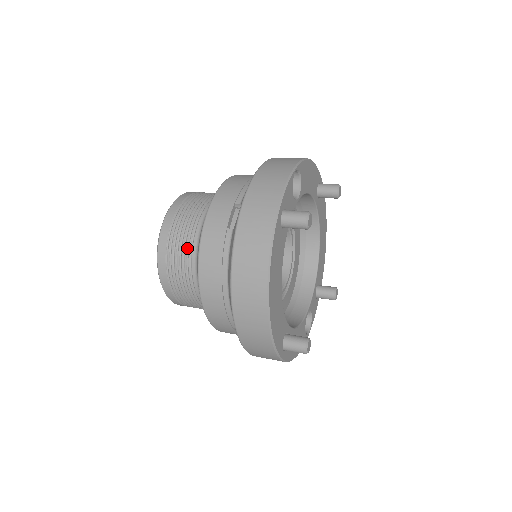
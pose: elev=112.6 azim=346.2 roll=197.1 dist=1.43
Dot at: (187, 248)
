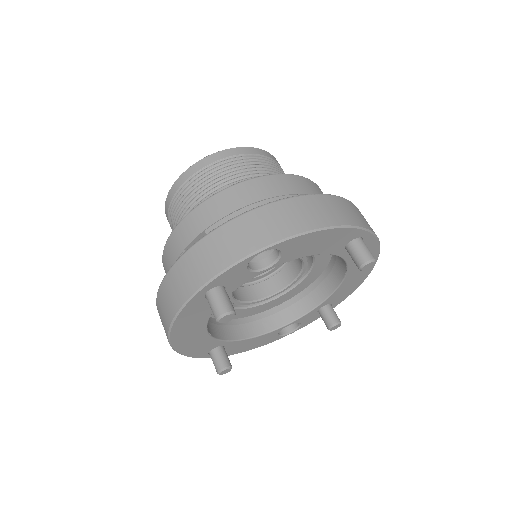
Dot at: (179, 221)
